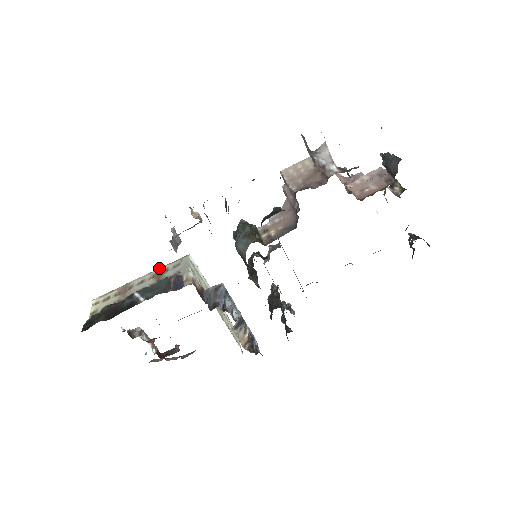
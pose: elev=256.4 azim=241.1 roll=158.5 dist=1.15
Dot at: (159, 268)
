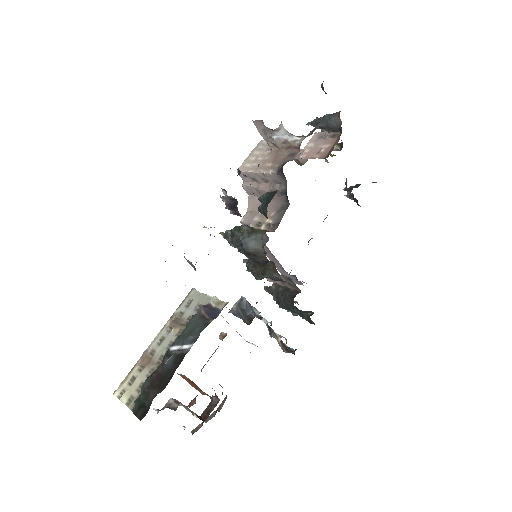
Dot at: (170, 317)
